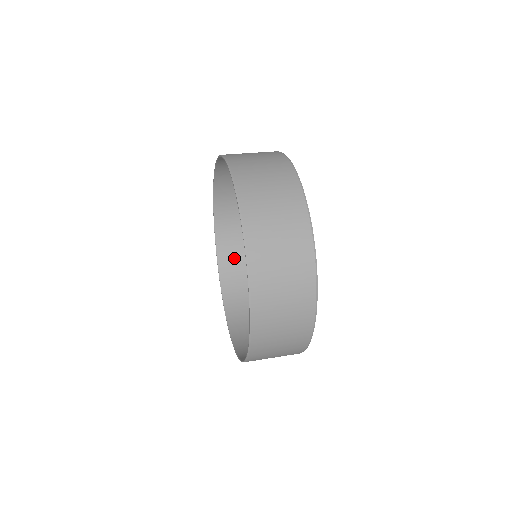
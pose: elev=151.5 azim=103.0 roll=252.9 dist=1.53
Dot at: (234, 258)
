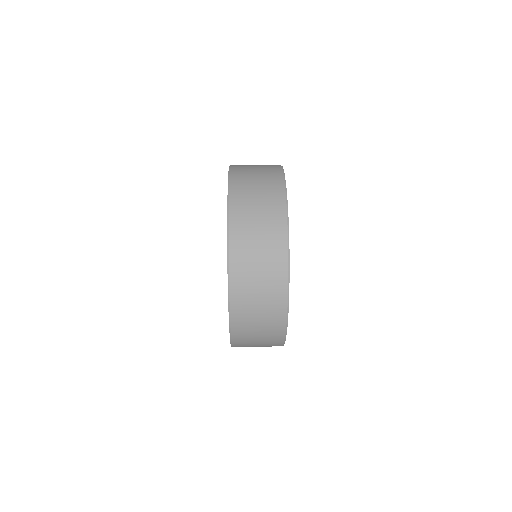
Dot at: occluded
